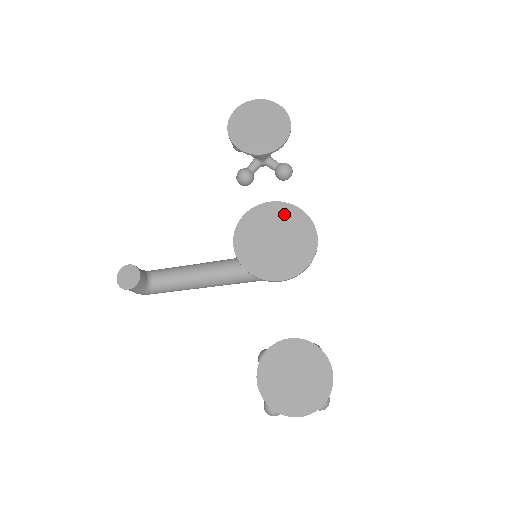
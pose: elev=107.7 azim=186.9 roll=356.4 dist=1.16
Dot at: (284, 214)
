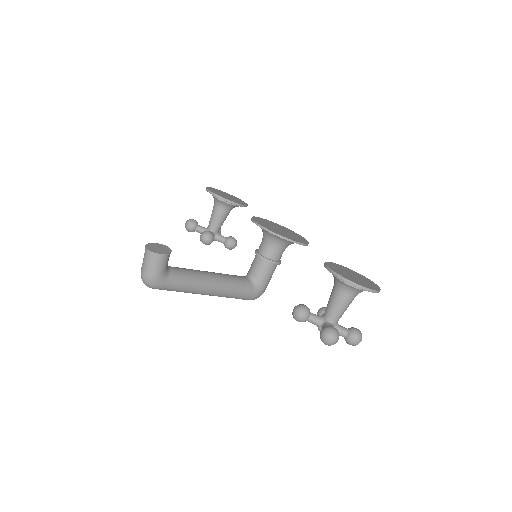
Dot at: (275, 224)
